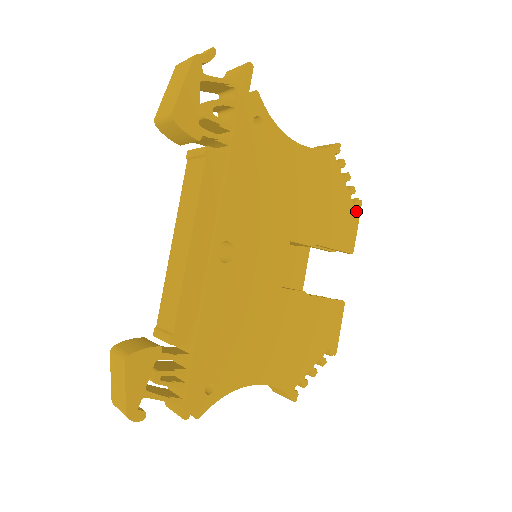
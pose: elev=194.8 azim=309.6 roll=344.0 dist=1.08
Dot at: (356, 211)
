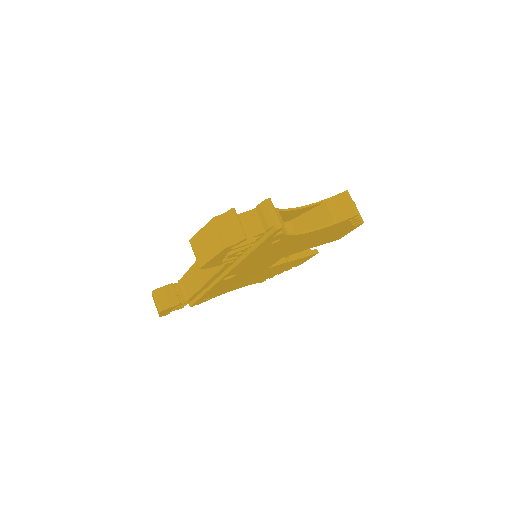
Dot at: (355, 227)
